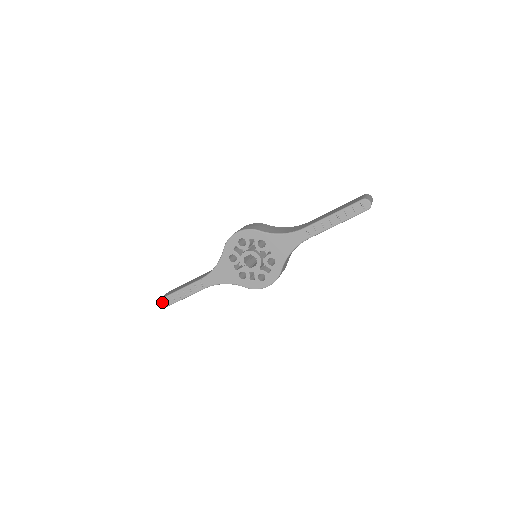
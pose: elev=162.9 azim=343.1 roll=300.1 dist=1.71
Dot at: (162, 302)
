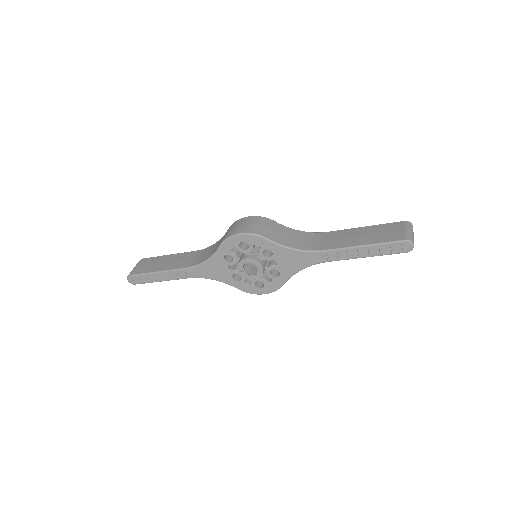
Dot at: (134, 279)
